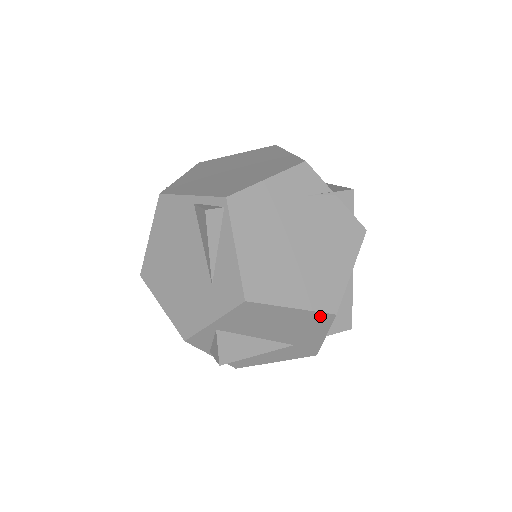
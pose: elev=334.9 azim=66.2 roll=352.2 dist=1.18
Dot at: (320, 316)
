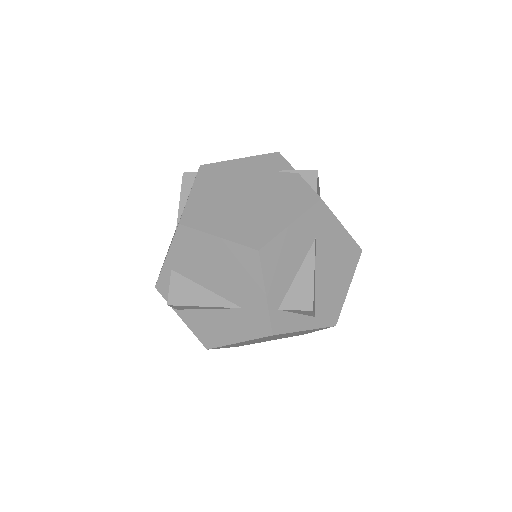
Dot at: (245, 253)
